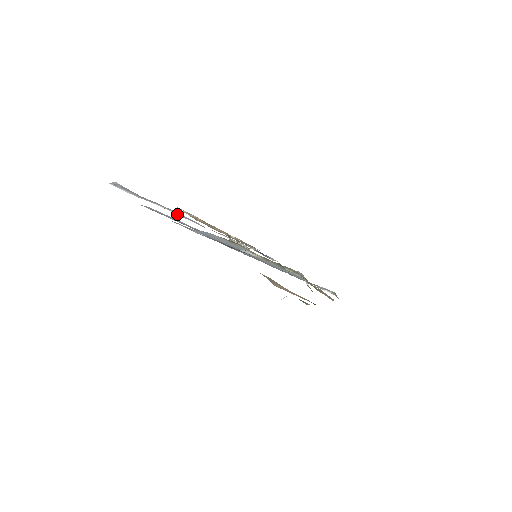
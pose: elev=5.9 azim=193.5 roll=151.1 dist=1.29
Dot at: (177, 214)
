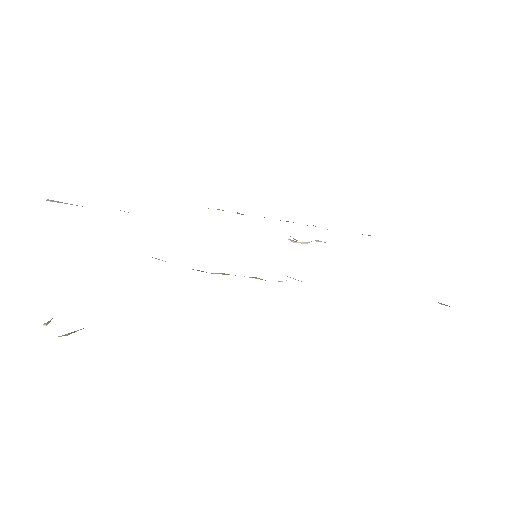
Dot at: occluded
